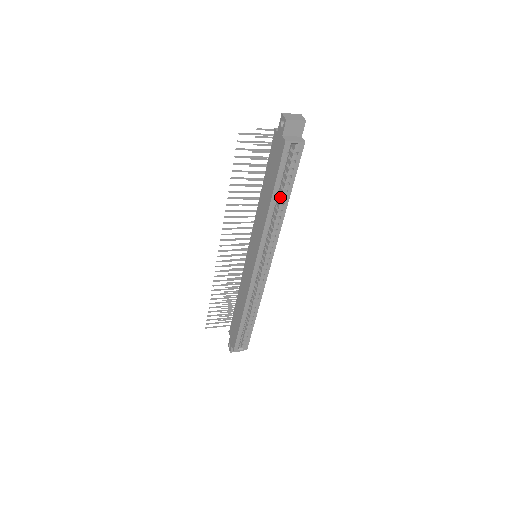
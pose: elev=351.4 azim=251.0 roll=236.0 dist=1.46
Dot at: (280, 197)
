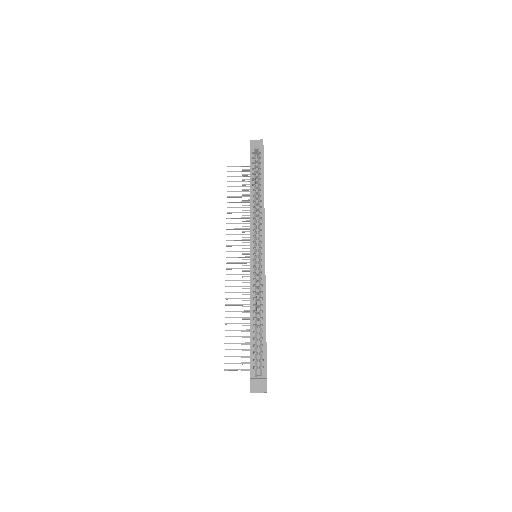
Dot at: (258, 188)
